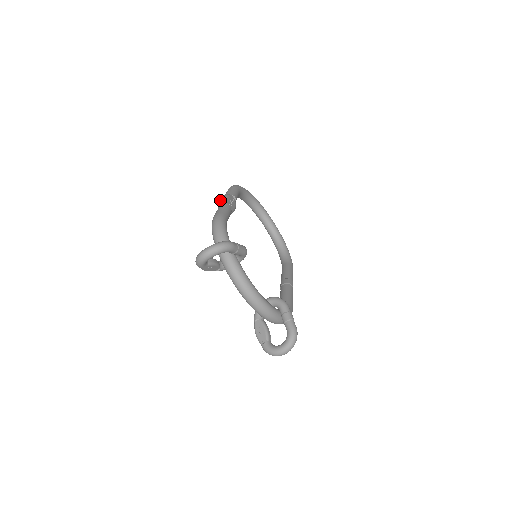
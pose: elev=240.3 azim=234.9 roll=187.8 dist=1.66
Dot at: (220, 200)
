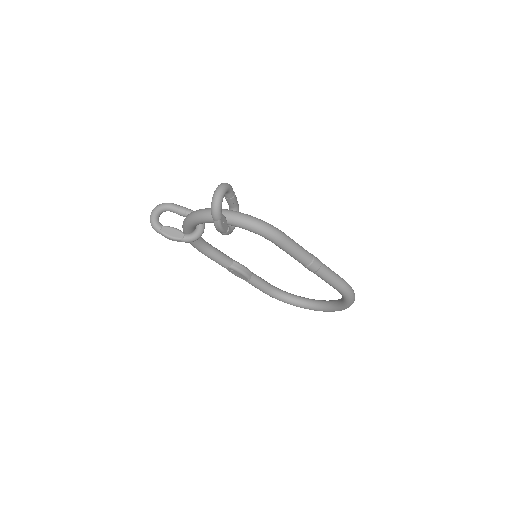
Dot at: occluded
